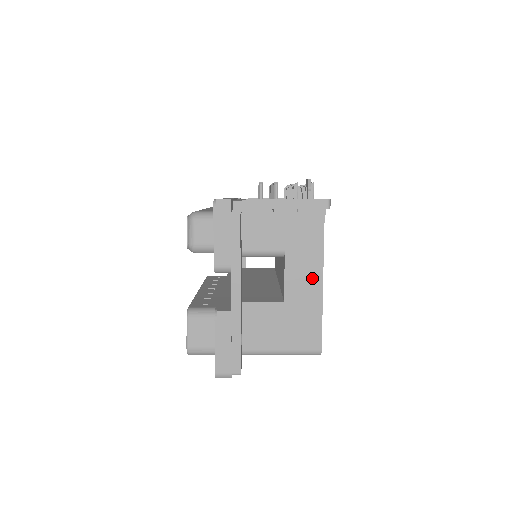
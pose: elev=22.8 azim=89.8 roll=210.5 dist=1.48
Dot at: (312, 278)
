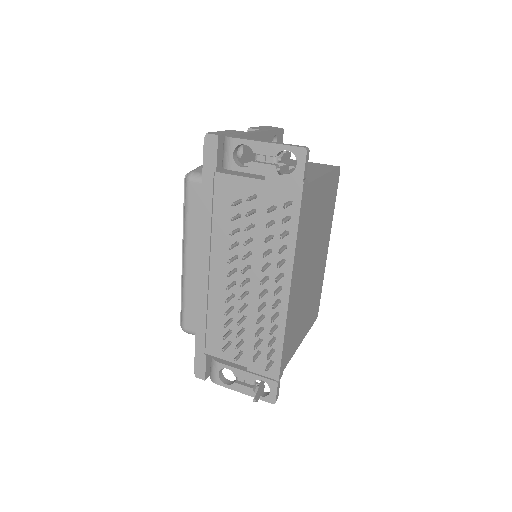
Dot at: occluded
